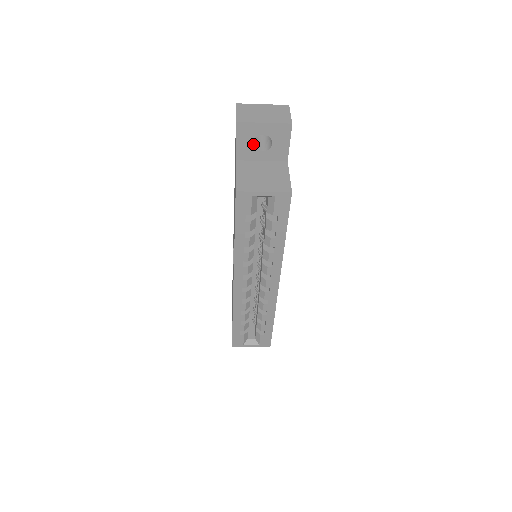
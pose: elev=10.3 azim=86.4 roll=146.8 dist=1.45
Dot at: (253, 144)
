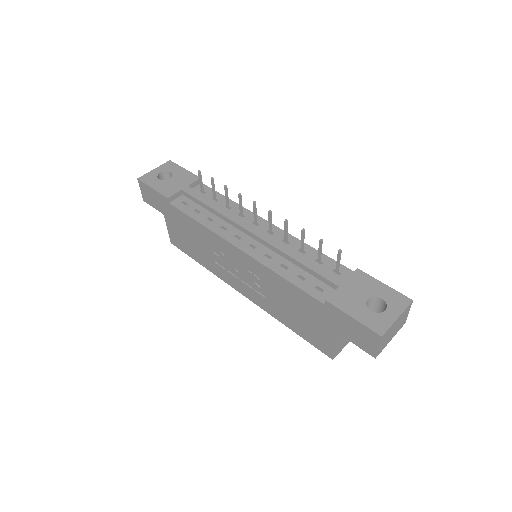
Dot at: occluded
